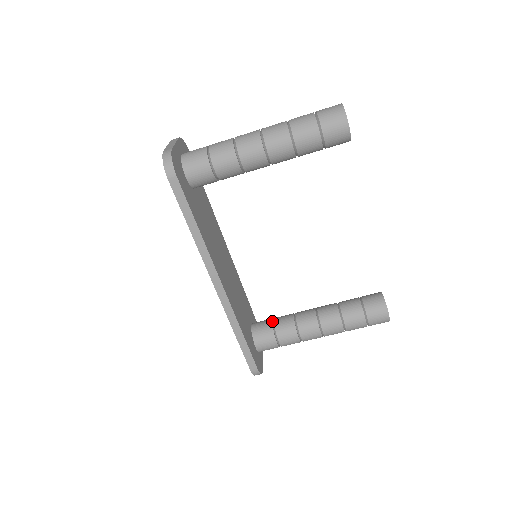
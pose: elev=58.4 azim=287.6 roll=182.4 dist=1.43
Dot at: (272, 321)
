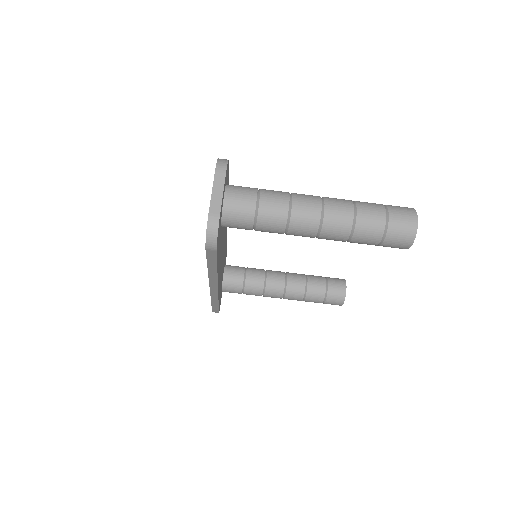
Dot at: (244, 276)
